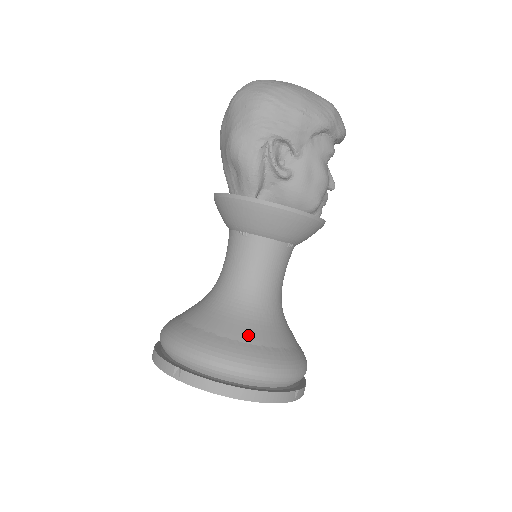
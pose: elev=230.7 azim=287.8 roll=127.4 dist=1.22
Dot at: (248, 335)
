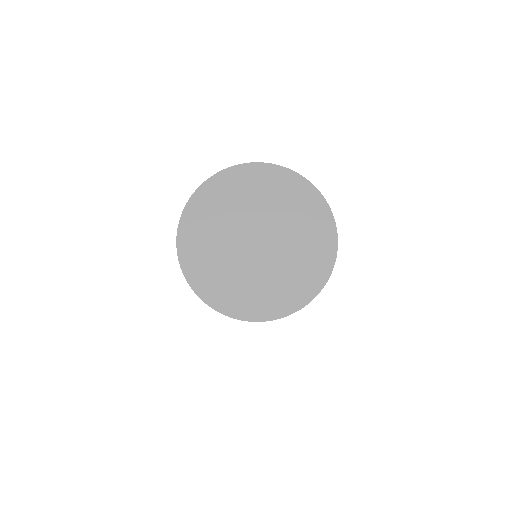
Dot at: occluded
